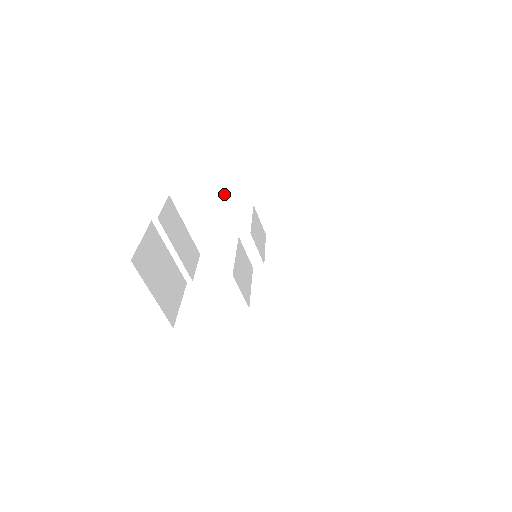
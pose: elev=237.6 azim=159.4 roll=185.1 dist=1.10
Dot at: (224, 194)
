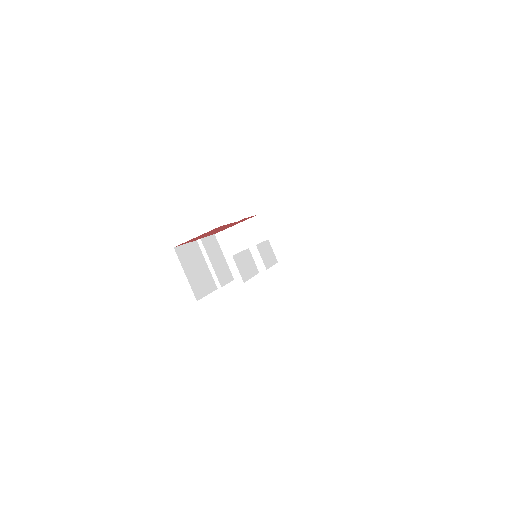
Dot at: (249, 232)
